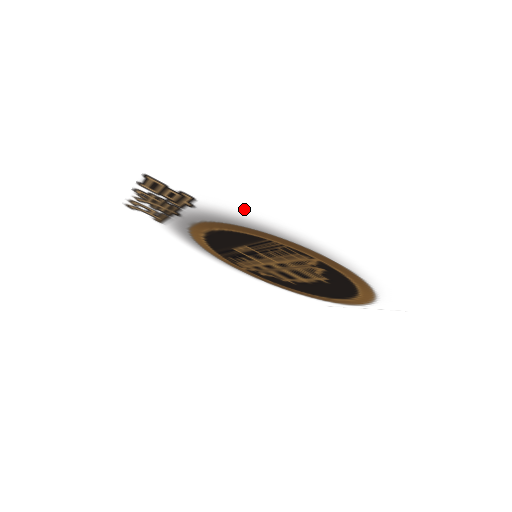
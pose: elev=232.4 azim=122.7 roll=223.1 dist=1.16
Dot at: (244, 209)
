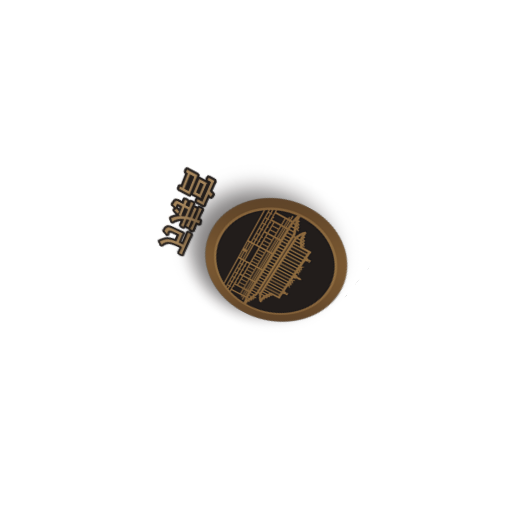
Dot at: (248, 169)
